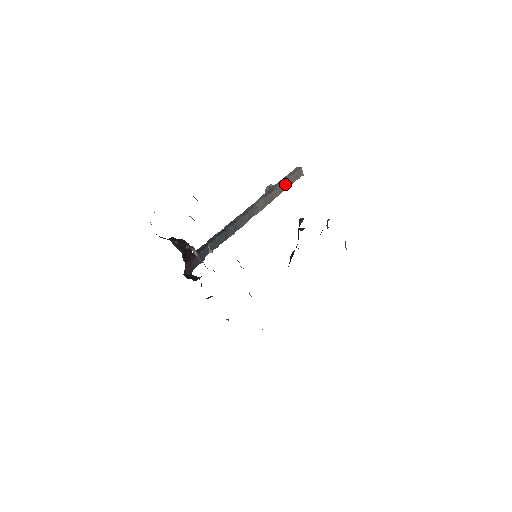
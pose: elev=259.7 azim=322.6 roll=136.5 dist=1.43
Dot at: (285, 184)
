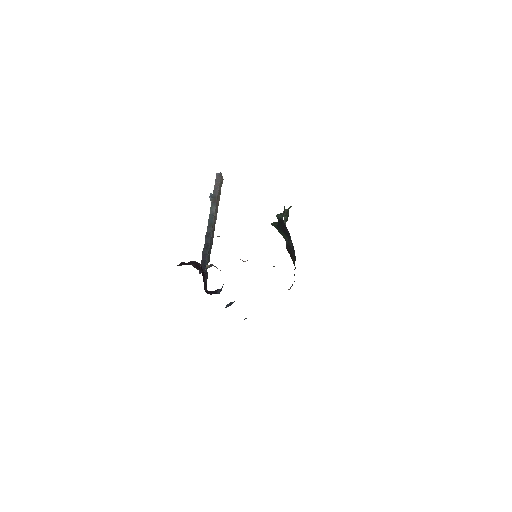
Dot at: (219, 190)
